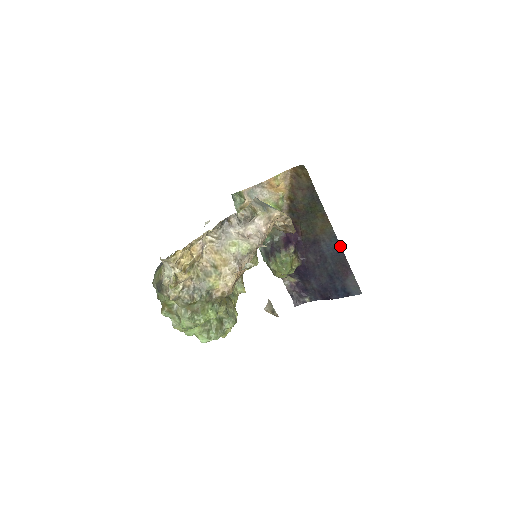
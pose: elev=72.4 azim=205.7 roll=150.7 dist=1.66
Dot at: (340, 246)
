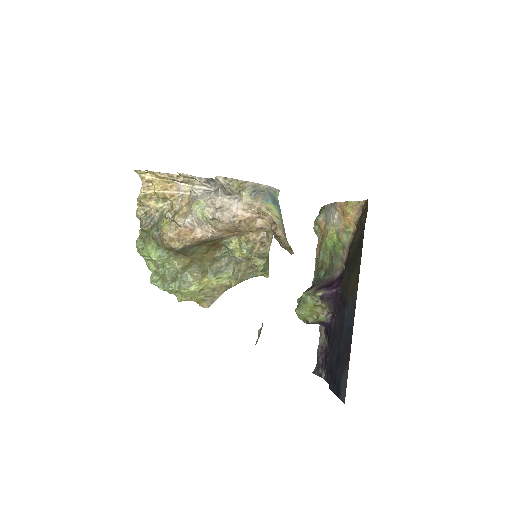
Dot at: occluded
